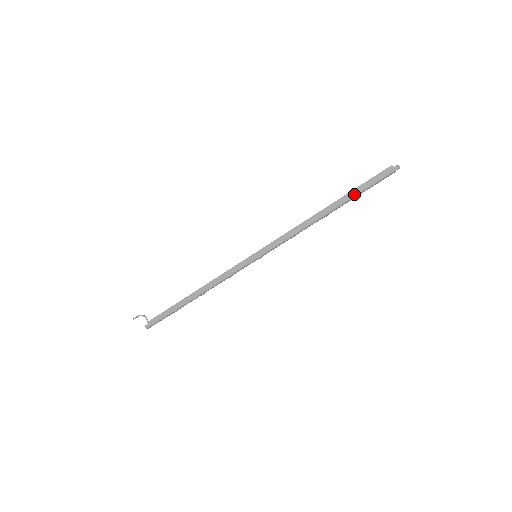
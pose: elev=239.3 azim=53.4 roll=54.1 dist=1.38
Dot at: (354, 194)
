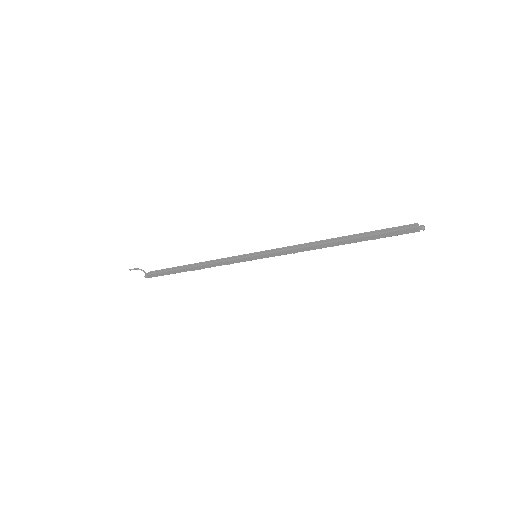
Dot at: (368, 239)
